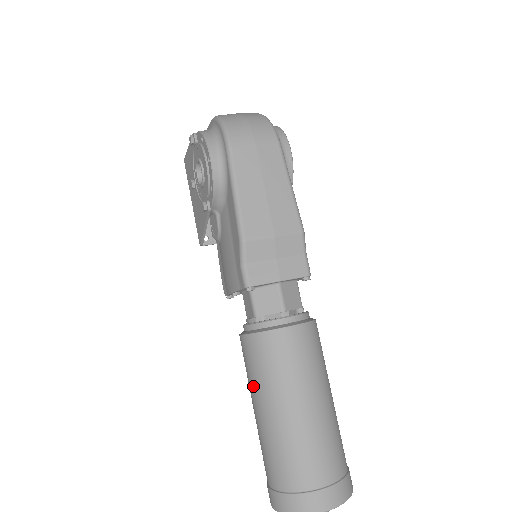
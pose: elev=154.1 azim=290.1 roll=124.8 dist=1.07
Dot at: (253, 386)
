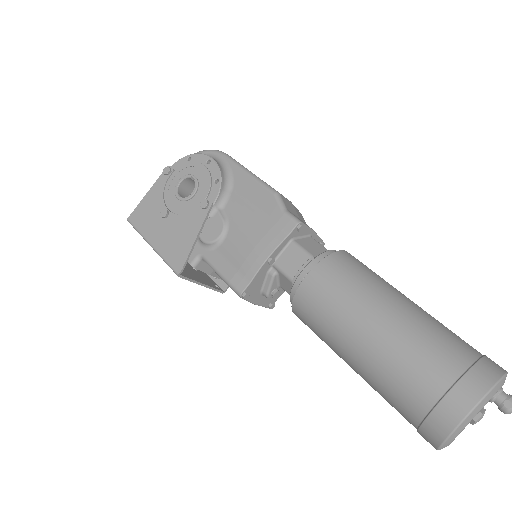
Dot at: (354, 302)
